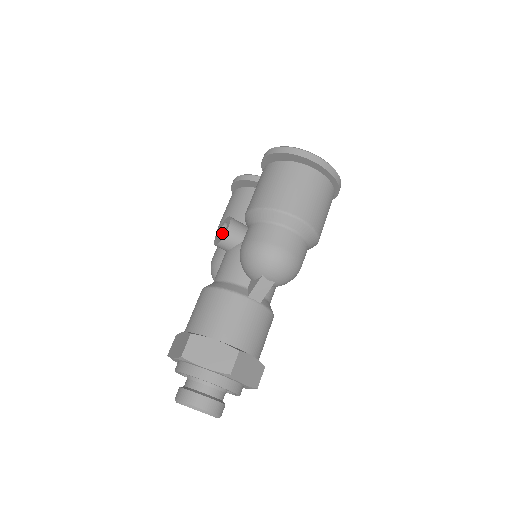
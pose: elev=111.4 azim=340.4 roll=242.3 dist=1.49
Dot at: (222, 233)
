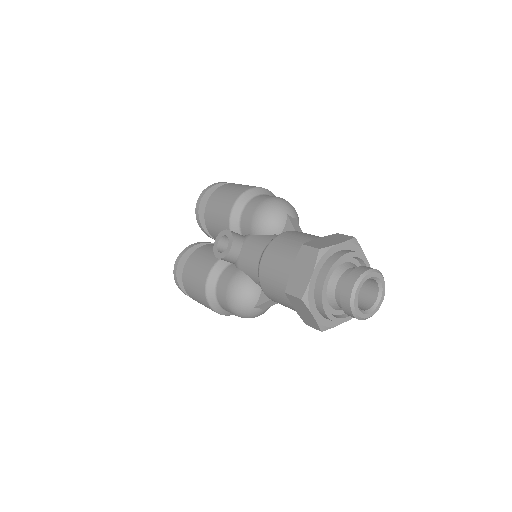
Dot at: occluded
